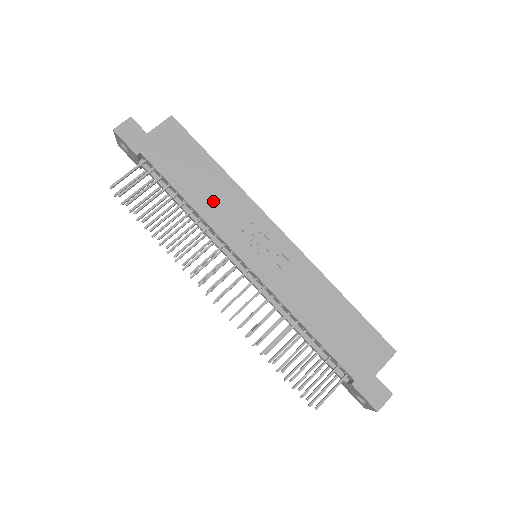
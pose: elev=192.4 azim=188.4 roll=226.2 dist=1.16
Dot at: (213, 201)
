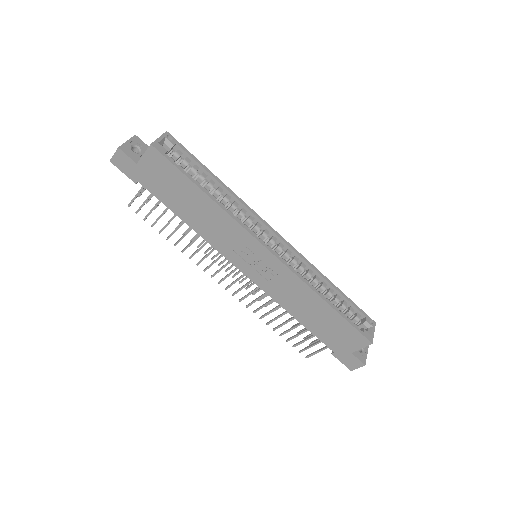
Dot at: (206, 224)
